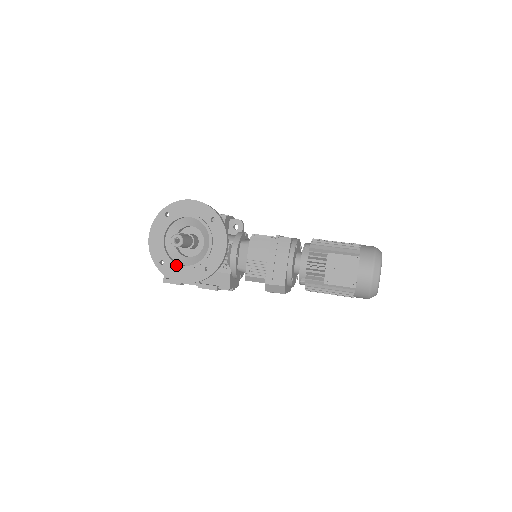
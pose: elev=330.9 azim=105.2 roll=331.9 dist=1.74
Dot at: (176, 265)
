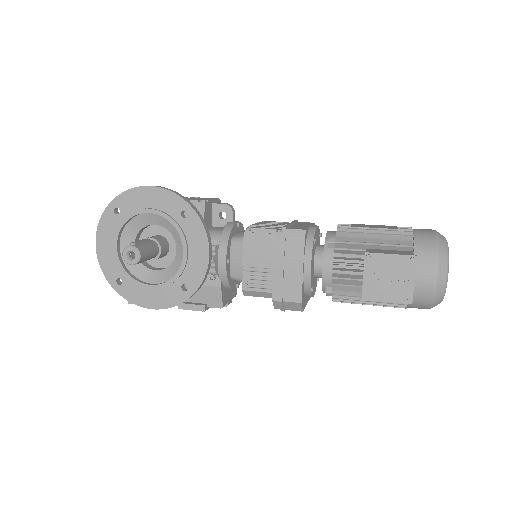
Dot at: (140, 285)
